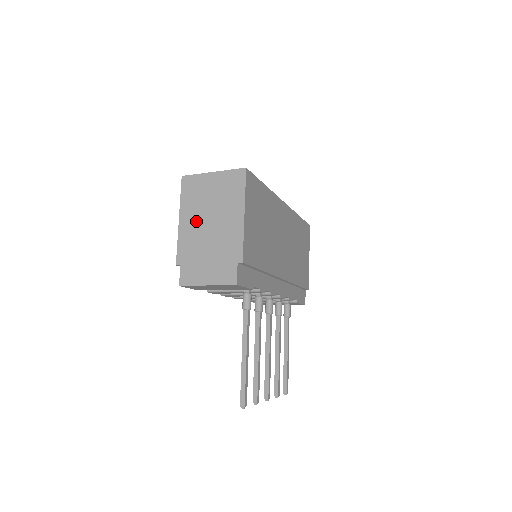
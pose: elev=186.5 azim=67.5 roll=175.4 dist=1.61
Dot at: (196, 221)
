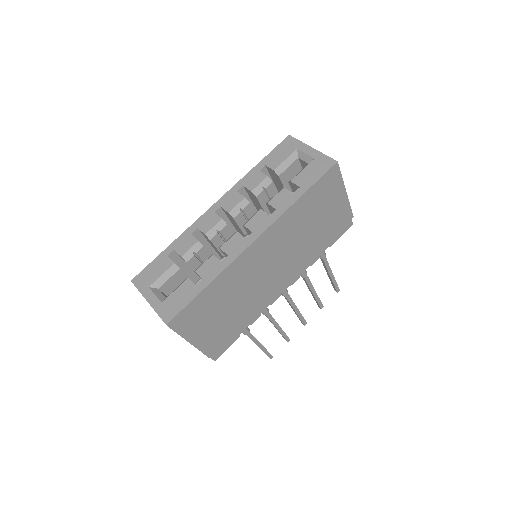
Dot at: occluded
